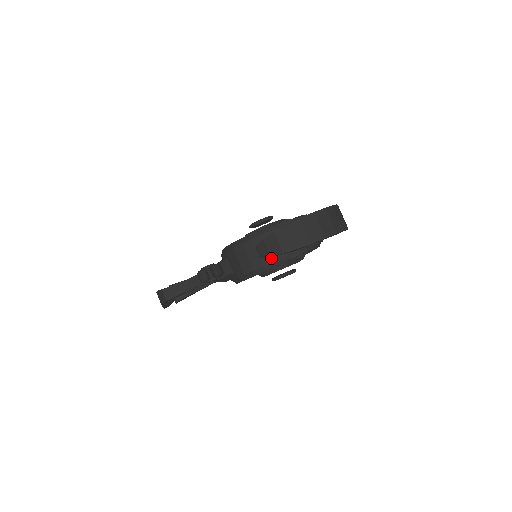
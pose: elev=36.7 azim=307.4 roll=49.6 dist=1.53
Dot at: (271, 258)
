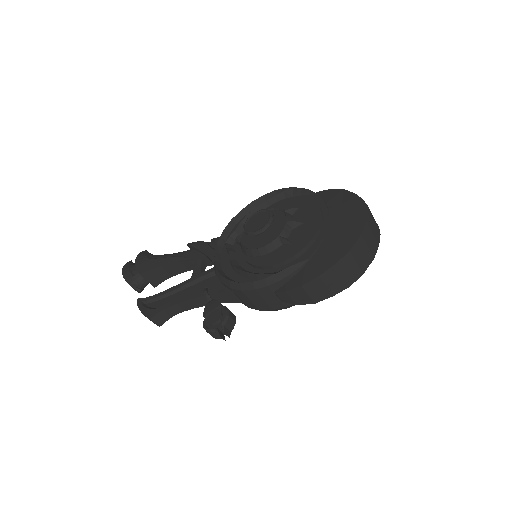
Dot at: occluded
